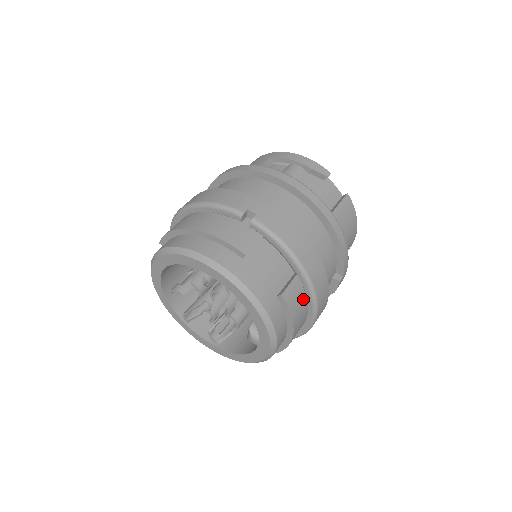
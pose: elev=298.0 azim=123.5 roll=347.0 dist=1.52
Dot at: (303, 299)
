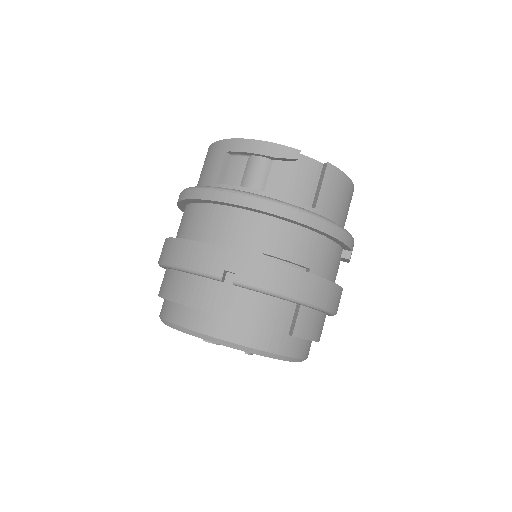
Dot at: (316, 316)
